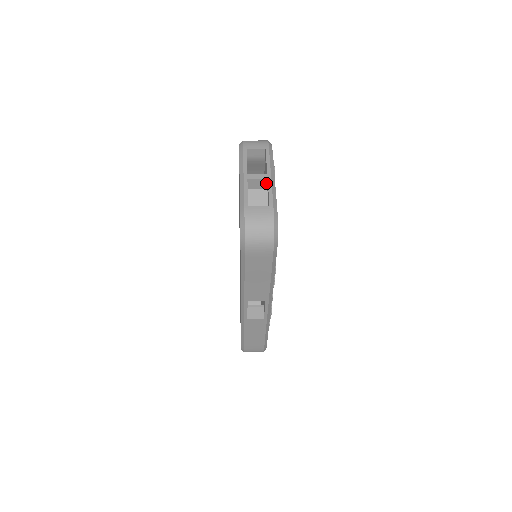
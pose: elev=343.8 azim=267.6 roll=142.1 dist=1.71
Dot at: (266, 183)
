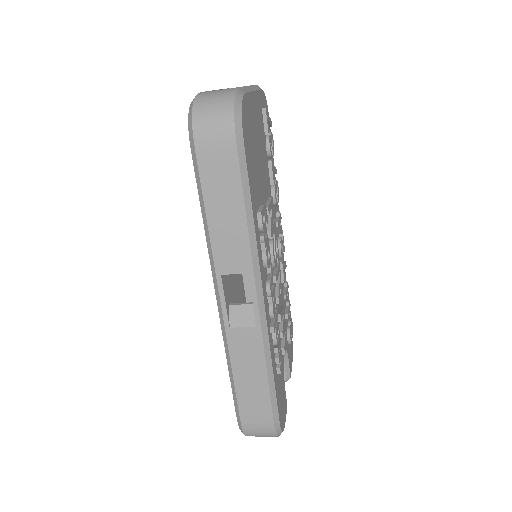
Dot at: occluded
